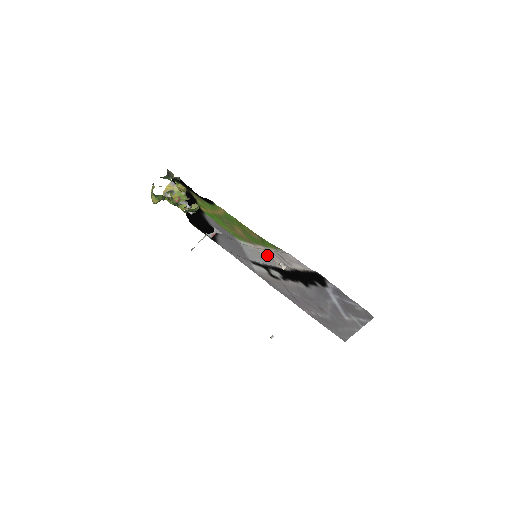
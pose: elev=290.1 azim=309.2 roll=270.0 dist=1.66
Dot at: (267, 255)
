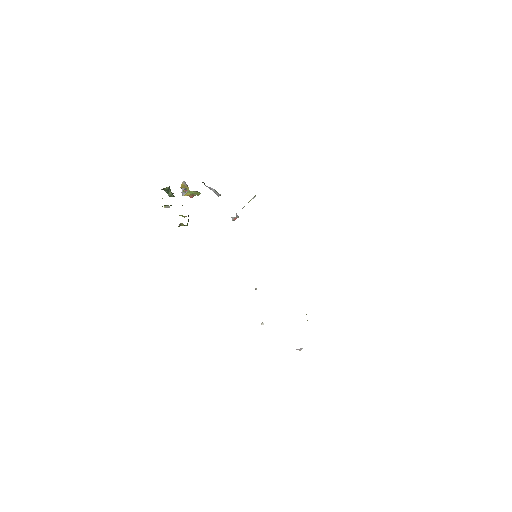
Dot at: occluded
